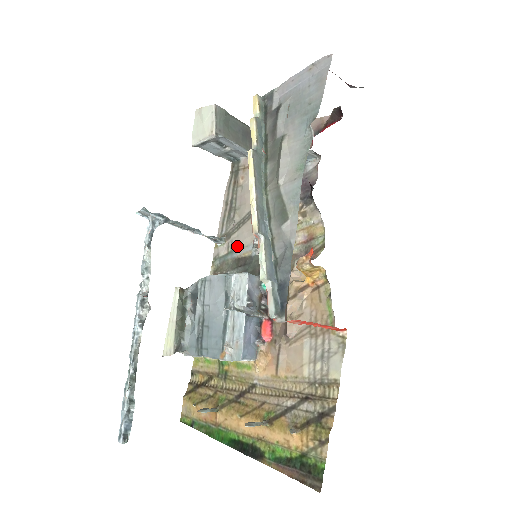
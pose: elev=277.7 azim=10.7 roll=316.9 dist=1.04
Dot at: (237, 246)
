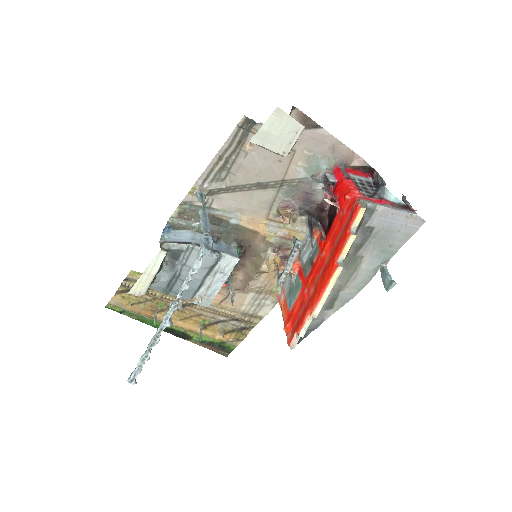
Dot at: (218, 207)
